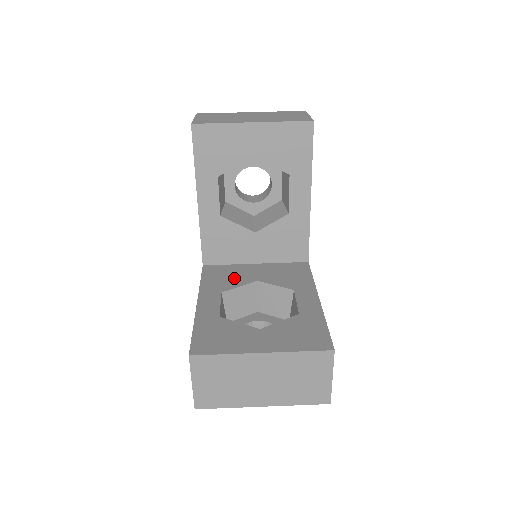
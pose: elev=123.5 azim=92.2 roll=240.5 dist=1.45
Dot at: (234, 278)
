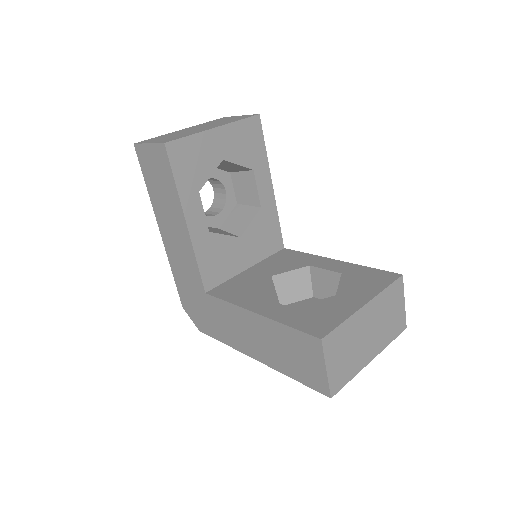
Dot at: (250, 284)
